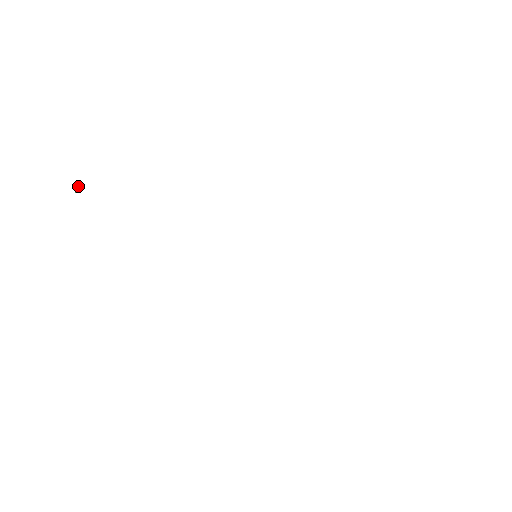
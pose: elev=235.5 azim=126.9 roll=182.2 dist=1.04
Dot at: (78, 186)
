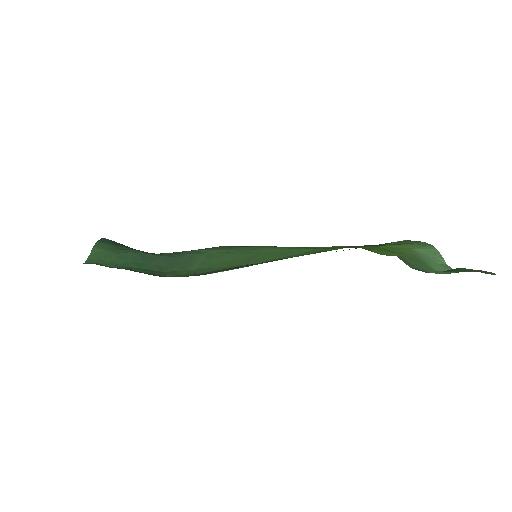
Dot at: occluded
